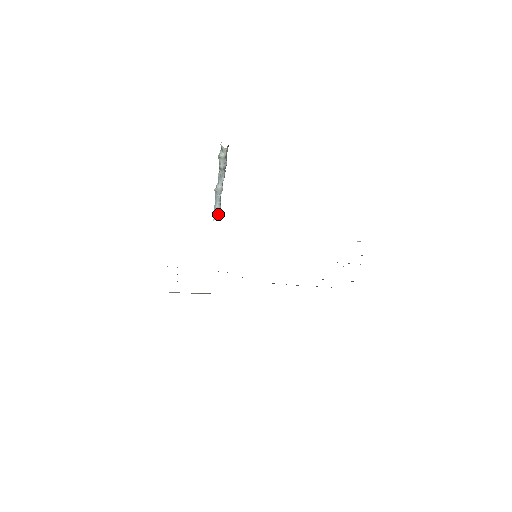
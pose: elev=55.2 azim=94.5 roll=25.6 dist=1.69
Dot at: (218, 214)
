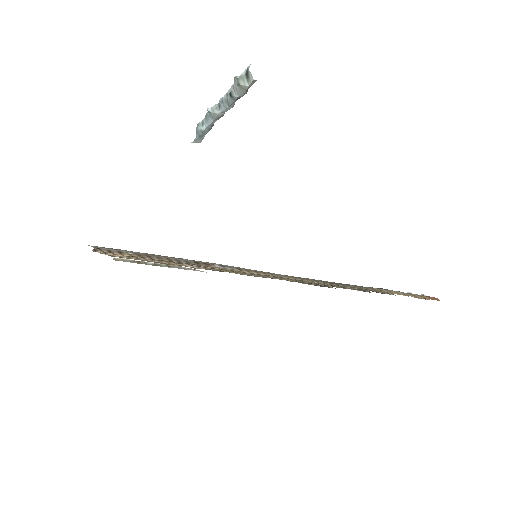
Dot at: (202, 137)
